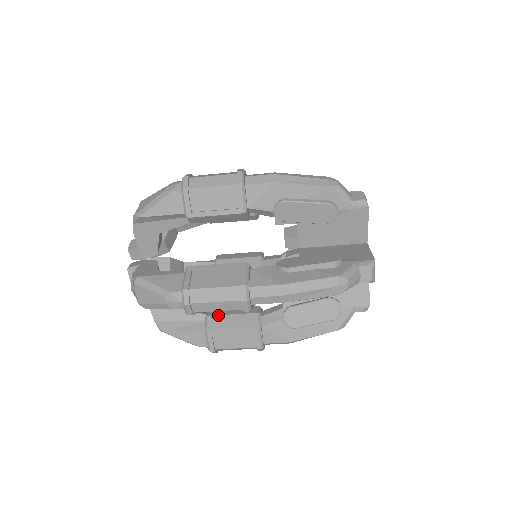
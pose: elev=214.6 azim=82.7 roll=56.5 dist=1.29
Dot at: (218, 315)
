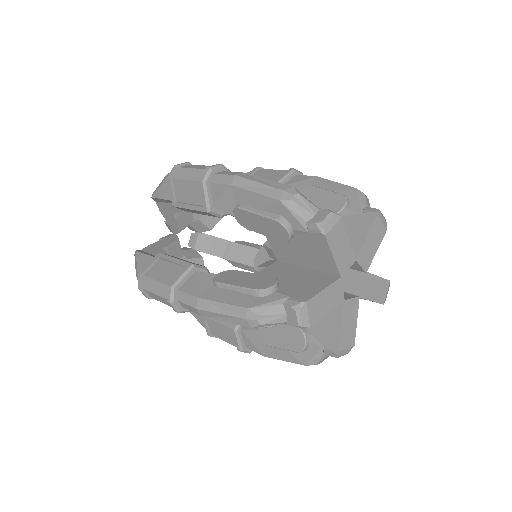
Dot at: occluded
